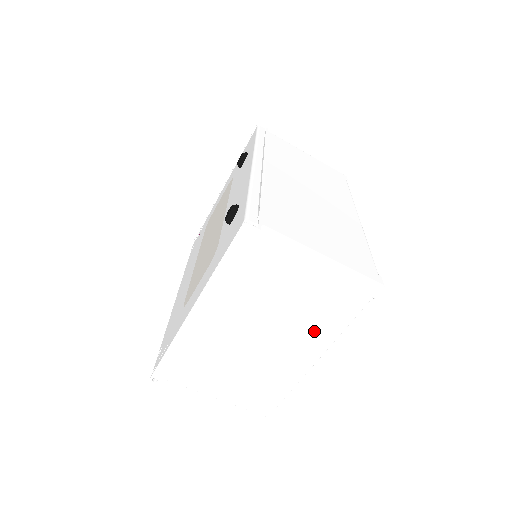
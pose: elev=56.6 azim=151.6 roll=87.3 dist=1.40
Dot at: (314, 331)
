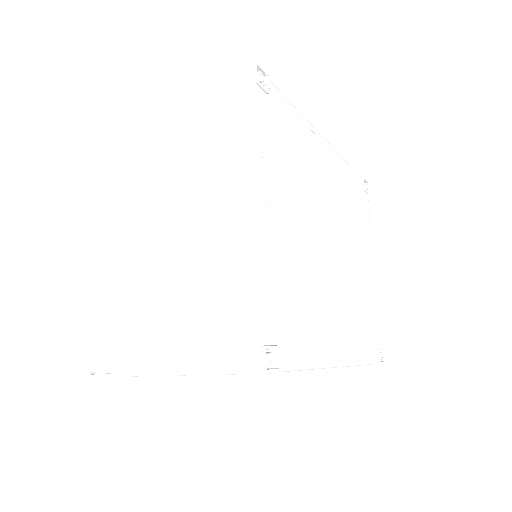
Dot at: (224, 169)
